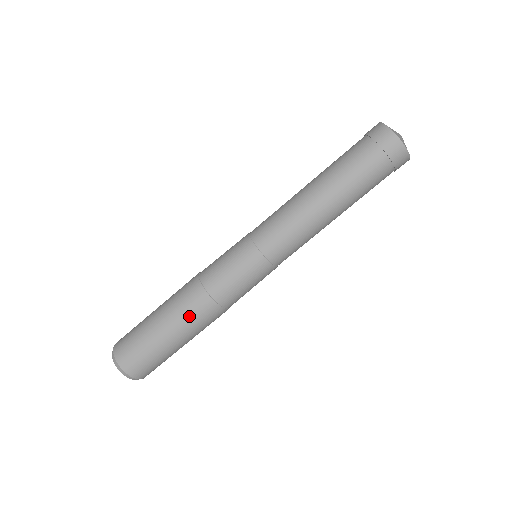
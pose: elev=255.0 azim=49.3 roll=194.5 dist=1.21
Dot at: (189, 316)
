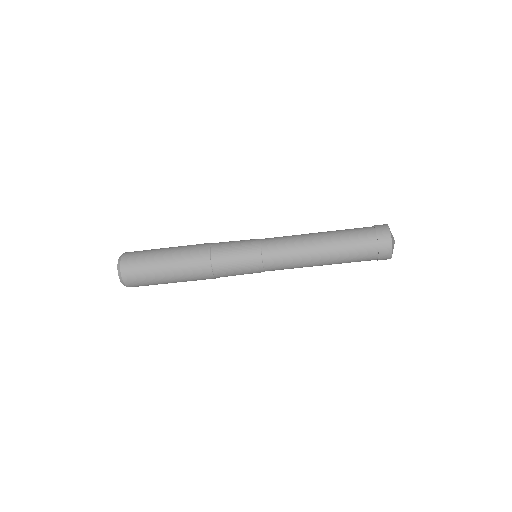
Dot at: (193, 280)
